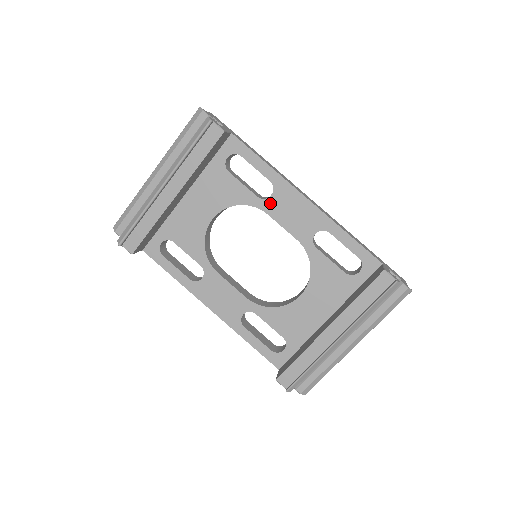
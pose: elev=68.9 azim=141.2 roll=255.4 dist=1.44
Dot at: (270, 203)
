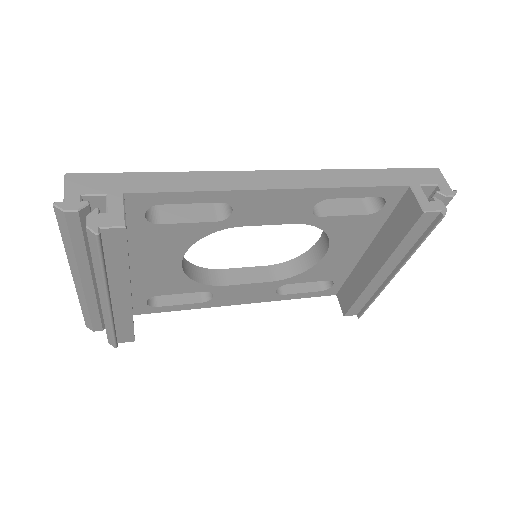
Dot at: (237, 218)
